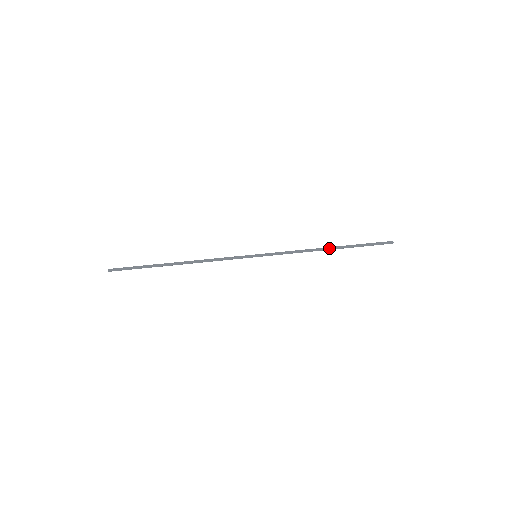
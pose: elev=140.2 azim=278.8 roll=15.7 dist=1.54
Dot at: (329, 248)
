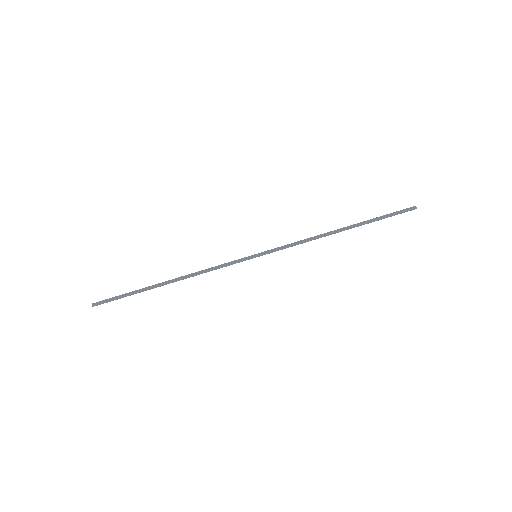
Dot at: (340, 231)
